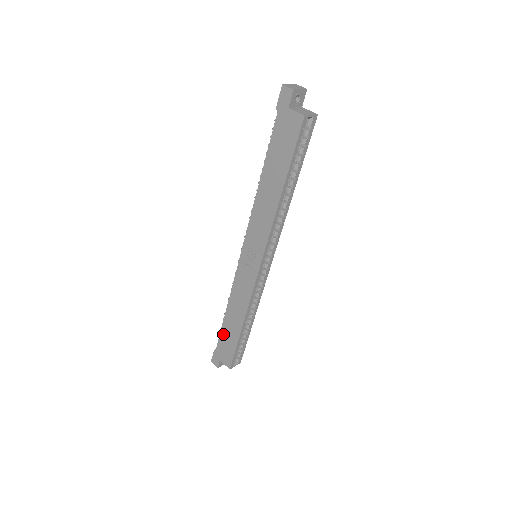
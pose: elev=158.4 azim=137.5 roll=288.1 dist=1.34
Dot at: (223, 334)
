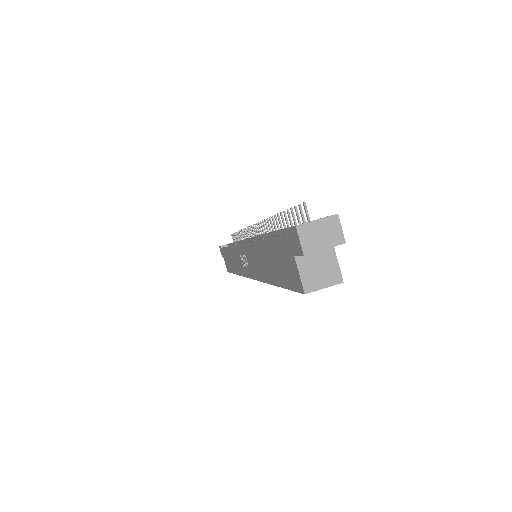
Dot at: (226, 252)
